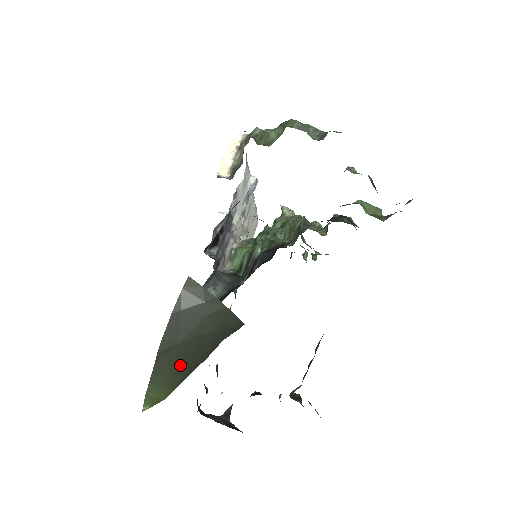
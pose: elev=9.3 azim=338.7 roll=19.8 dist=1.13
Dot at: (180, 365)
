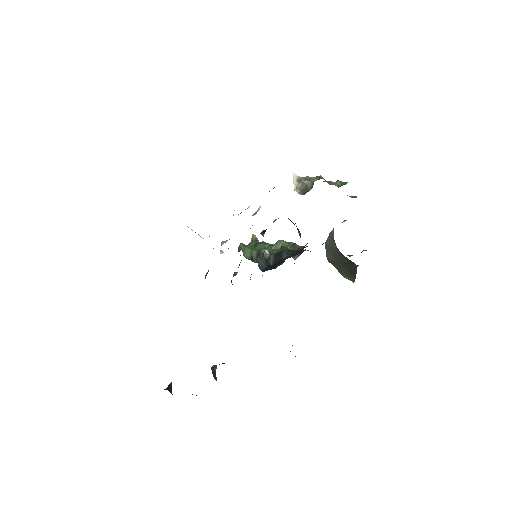
Dot at: (347, 270)
